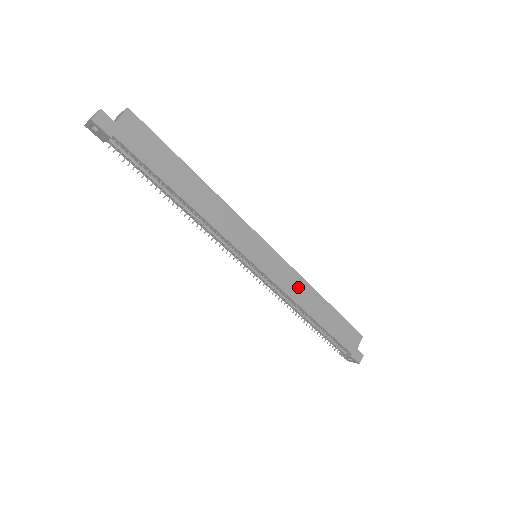
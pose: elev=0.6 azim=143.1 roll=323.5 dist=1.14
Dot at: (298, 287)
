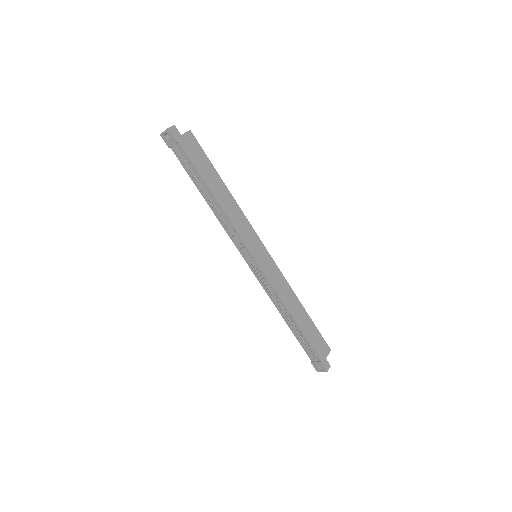
Dot at: (284, 289)
